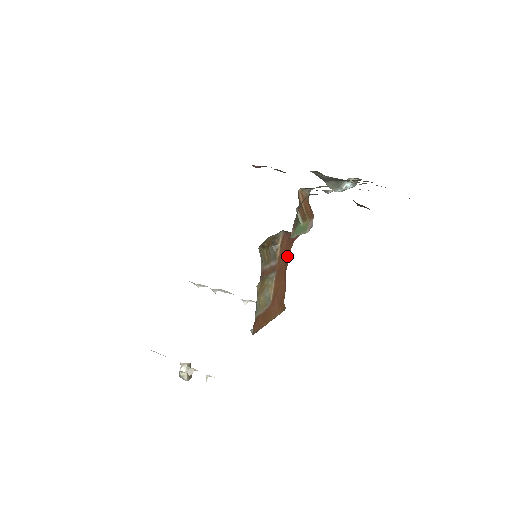
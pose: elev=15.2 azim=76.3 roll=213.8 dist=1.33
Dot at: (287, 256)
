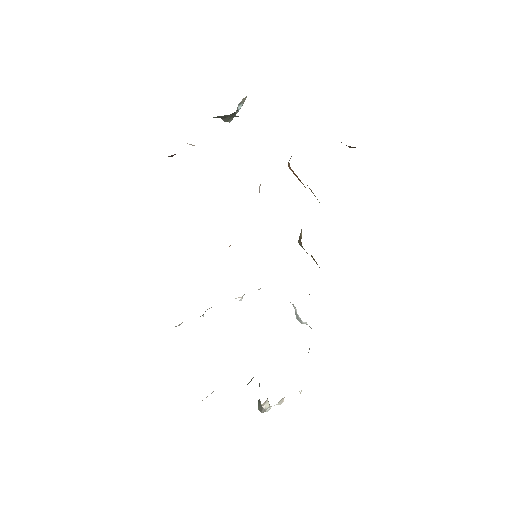
Dot at: occluded
